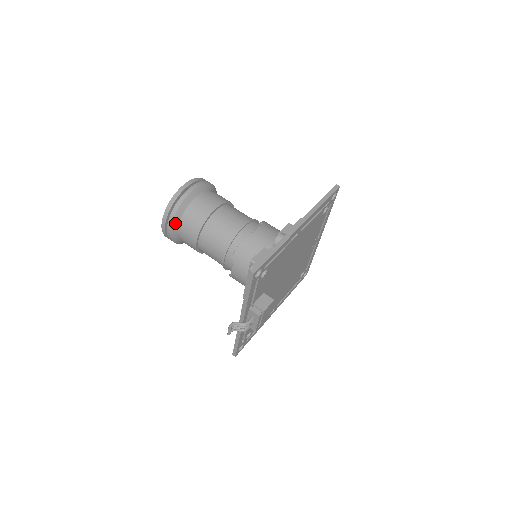
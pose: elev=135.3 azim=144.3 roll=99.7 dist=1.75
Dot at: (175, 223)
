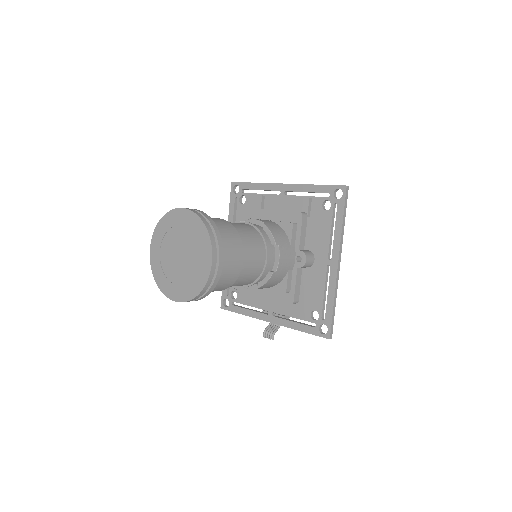
Dot at: occluded
